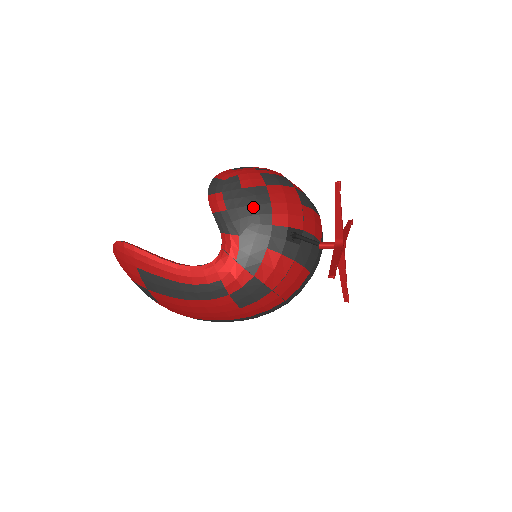
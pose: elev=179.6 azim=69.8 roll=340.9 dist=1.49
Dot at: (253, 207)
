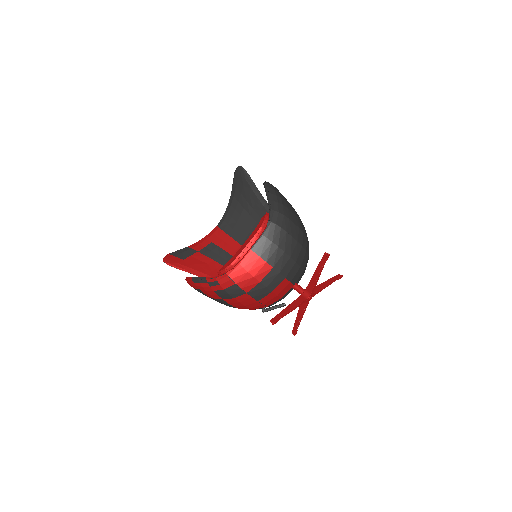
Dot at: occluded
